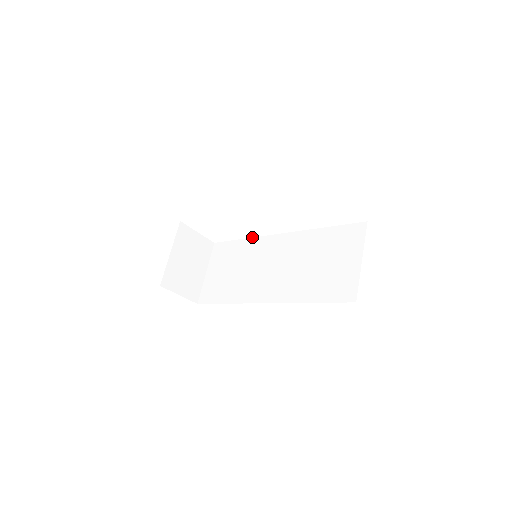
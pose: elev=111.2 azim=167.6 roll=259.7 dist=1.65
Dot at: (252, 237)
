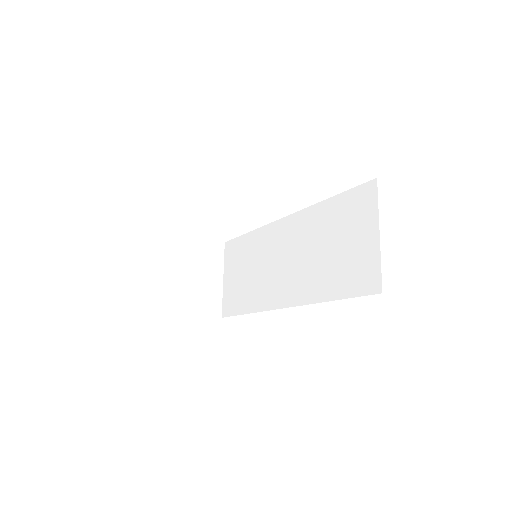
Dot at: (258, 228)
